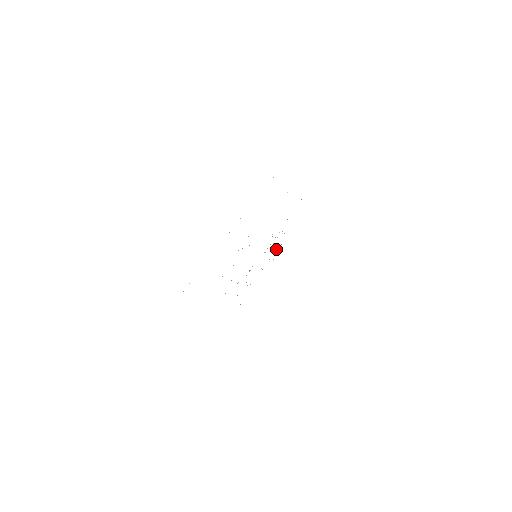
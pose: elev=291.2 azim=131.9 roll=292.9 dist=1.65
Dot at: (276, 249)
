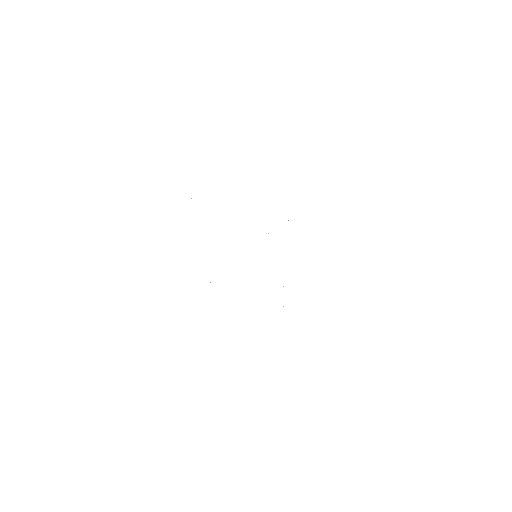
Dot at: occluded
